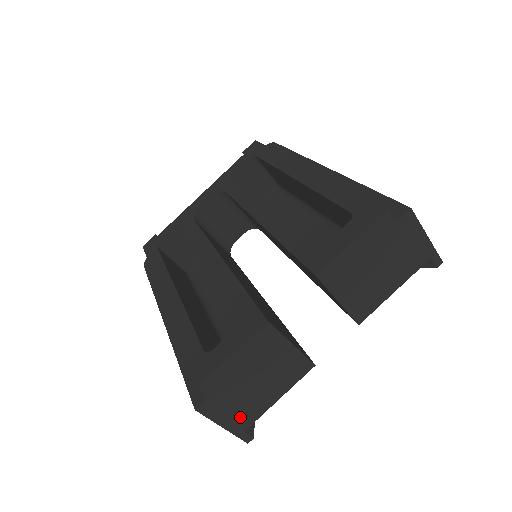
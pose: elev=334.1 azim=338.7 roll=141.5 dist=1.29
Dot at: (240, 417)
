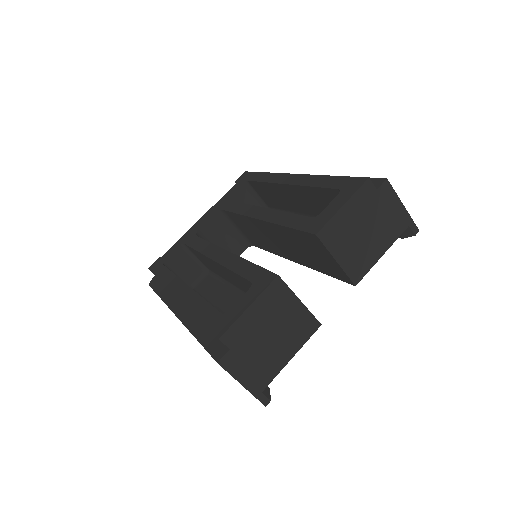
Dot at: (258, 375)
